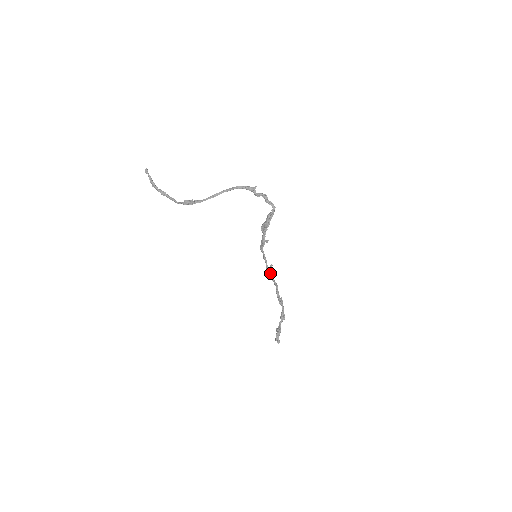
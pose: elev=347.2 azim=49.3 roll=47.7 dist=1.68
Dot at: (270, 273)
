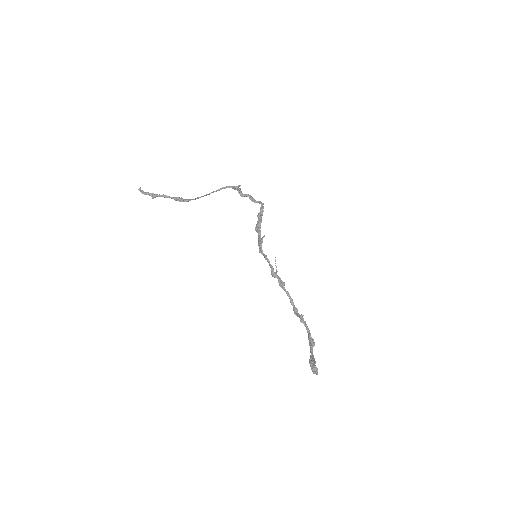
Dot at: (277, 277)
